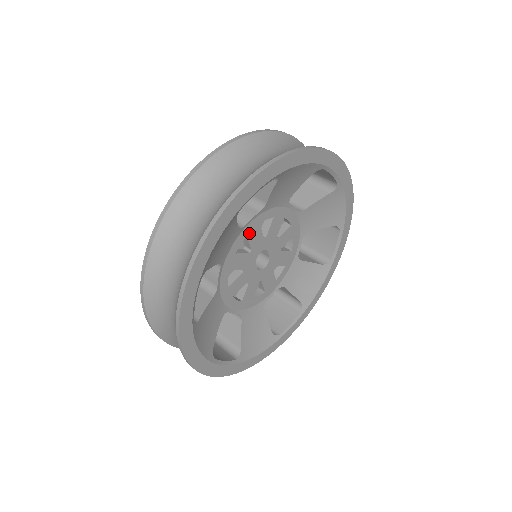
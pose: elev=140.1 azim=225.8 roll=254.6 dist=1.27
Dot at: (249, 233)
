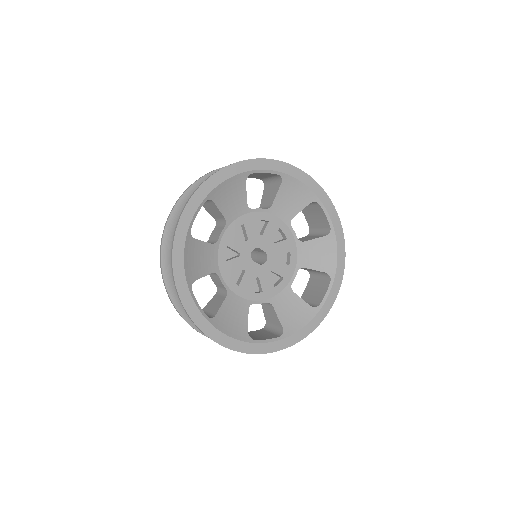
Dot at: (228, 243)
